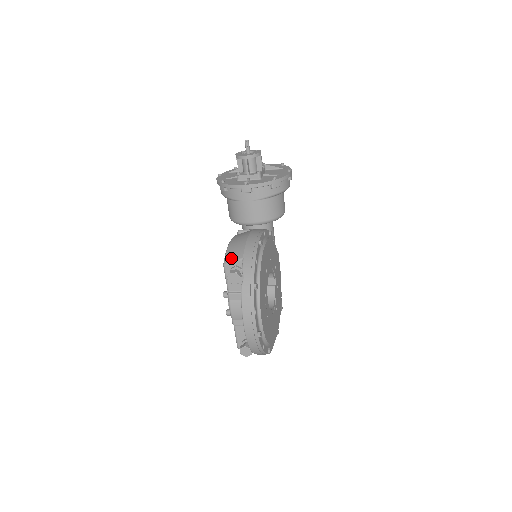
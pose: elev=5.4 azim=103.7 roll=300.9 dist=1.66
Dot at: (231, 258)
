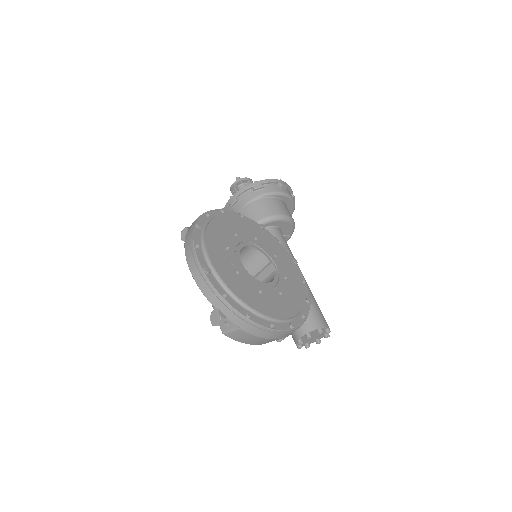
Dot at: occluded
